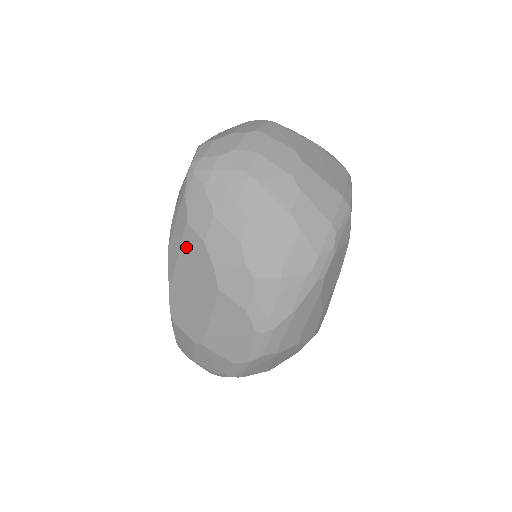
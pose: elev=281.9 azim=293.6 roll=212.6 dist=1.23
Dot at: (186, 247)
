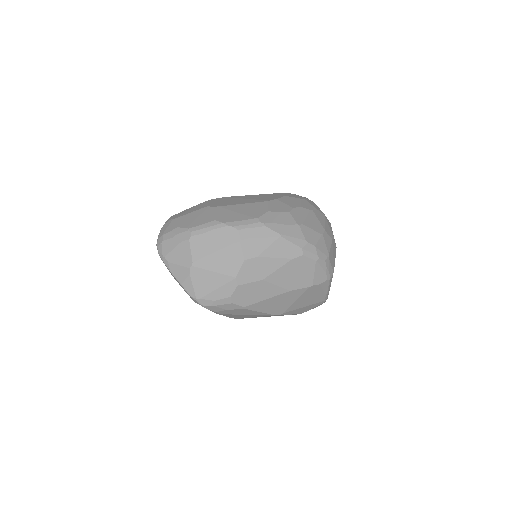
Dot at: (270, 195)
